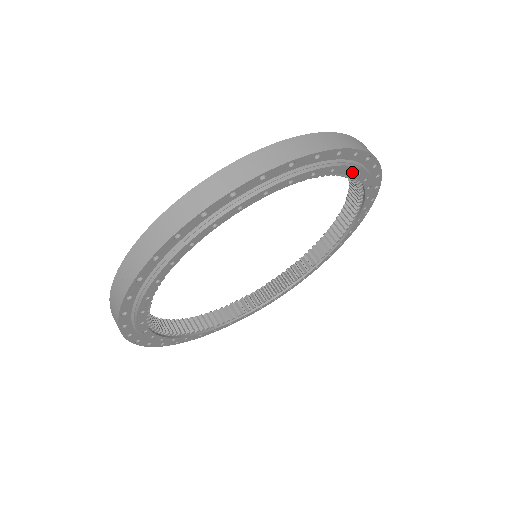
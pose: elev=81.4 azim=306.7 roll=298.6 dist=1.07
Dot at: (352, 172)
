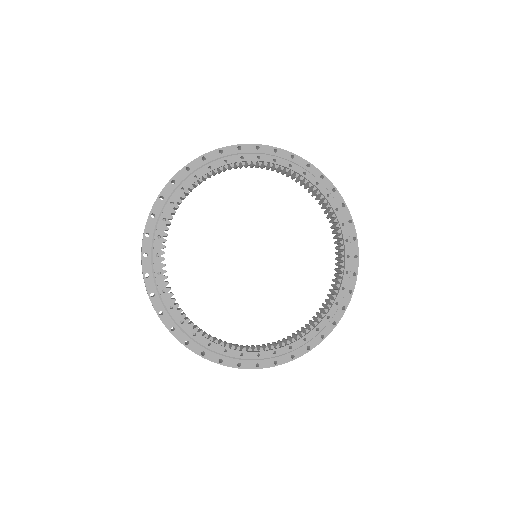
Dot at: (296, 169)
